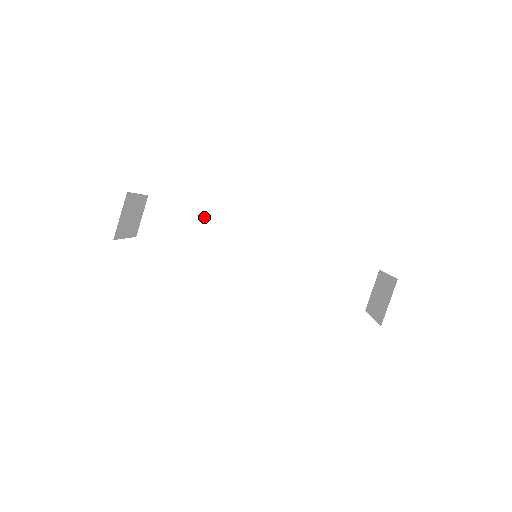
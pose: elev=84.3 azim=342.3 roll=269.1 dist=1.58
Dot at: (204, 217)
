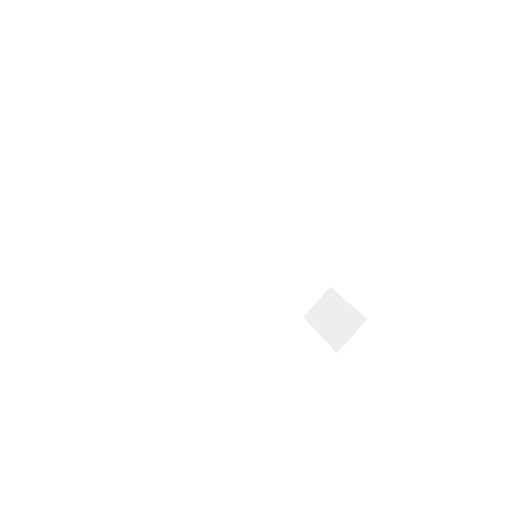
Dot at: (207, 185)
